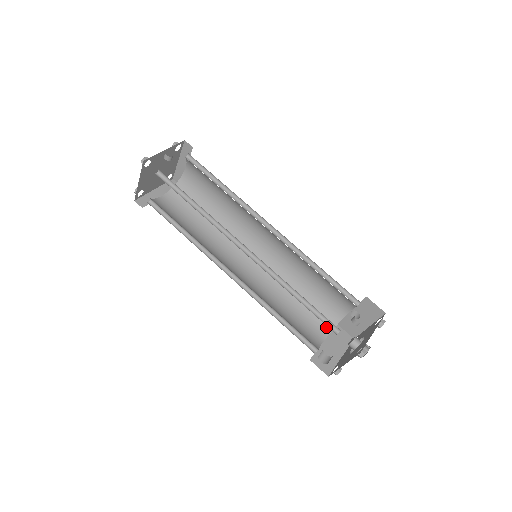
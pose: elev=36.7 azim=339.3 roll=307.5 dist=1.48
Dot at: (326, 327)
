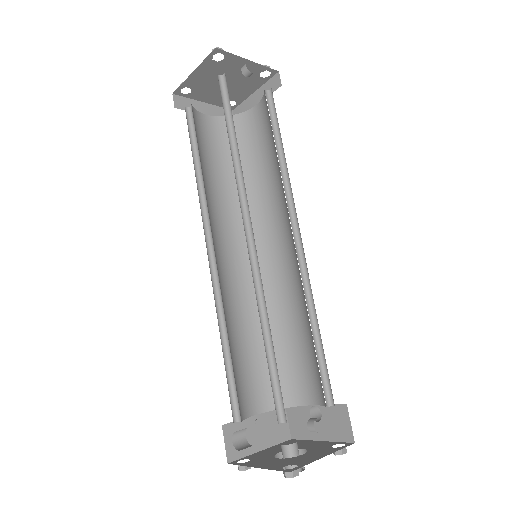
Dot at: (271, 400)
